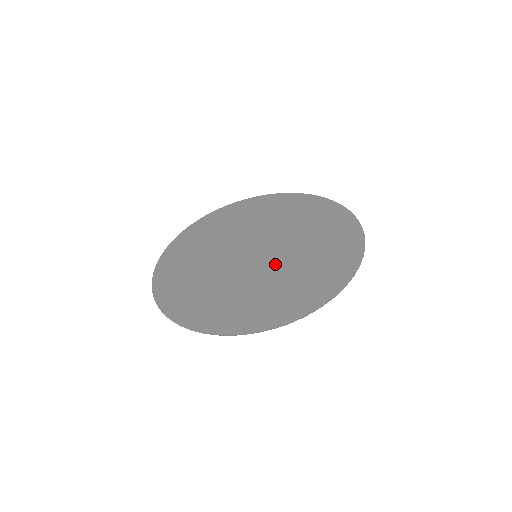
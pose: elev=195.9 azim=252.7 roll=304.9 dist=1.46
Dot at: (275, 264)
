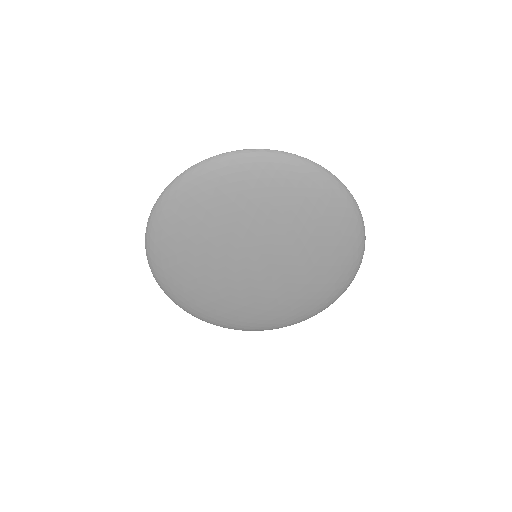
Dot at: occluded
